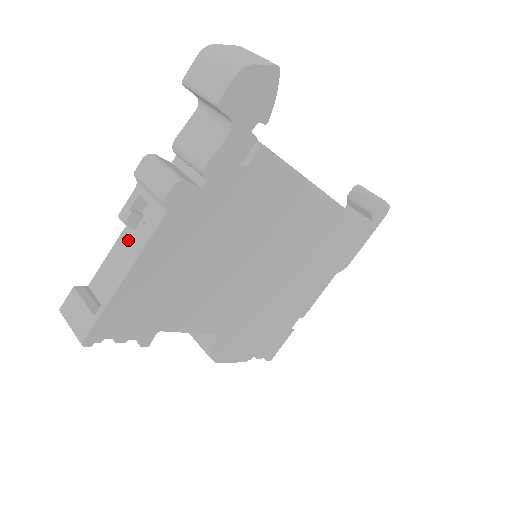
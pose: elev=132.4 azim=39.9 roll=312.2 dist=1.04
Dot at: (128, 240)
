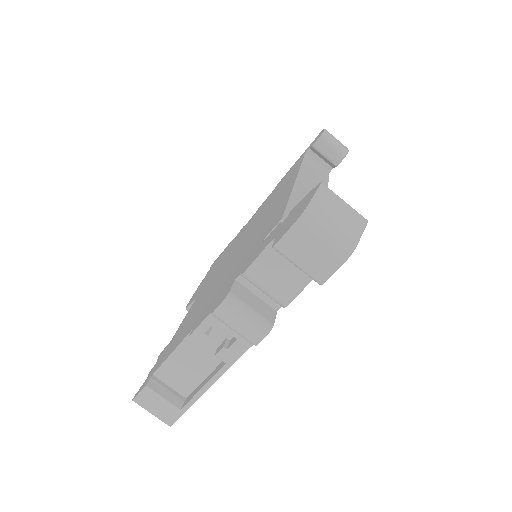
Dot at: (196, 345)
